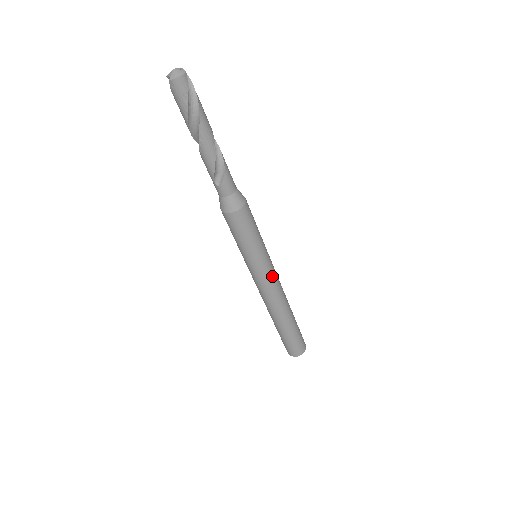
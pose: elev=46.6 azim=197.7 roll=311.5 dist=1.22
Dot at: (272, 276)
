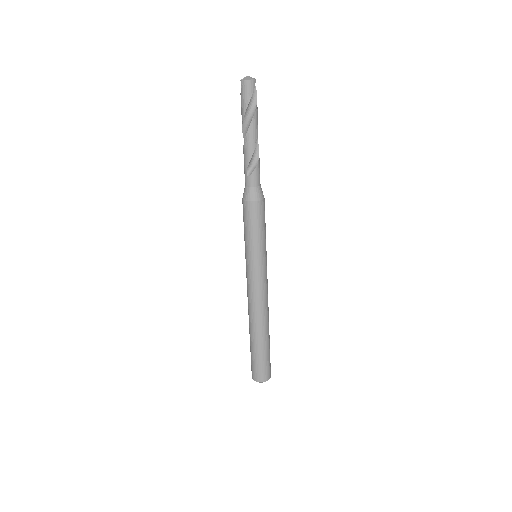
Dot at: (264, 278)
